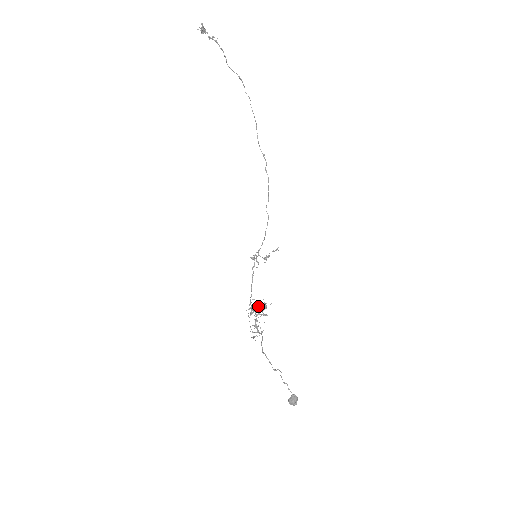
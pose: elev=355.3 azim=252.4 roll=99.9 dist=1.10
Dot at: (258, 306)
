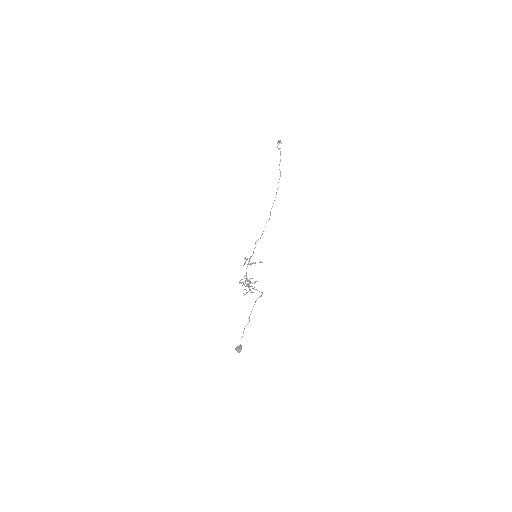
Dot at: occluded
